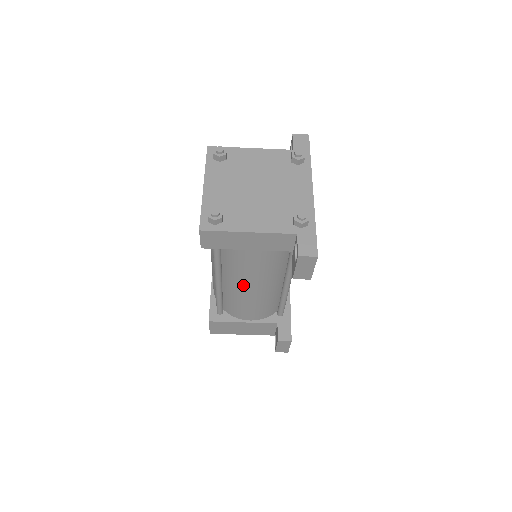
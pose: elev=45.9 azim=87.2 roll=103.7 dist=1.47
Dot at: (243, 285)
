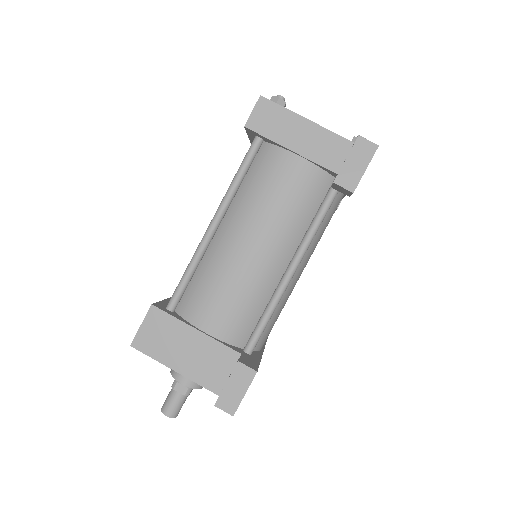
Dot at: (245, 233)
